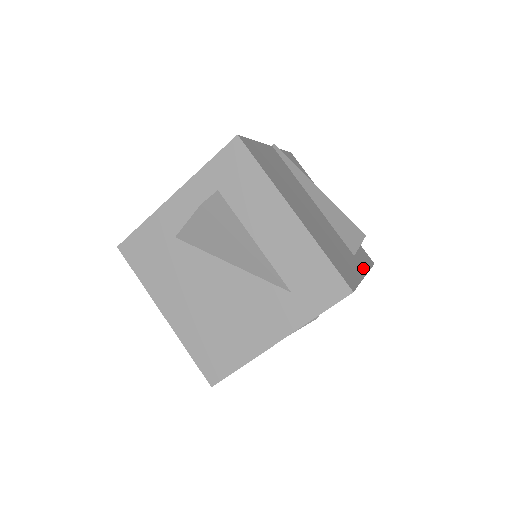
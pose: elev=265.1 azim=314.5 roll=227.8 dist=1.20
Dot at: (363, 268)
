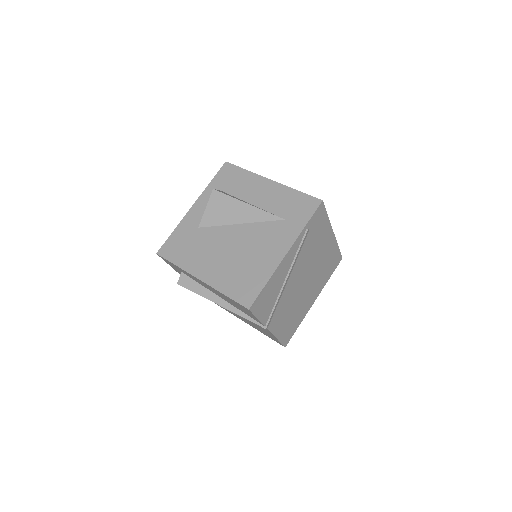
Dot at: occluded
